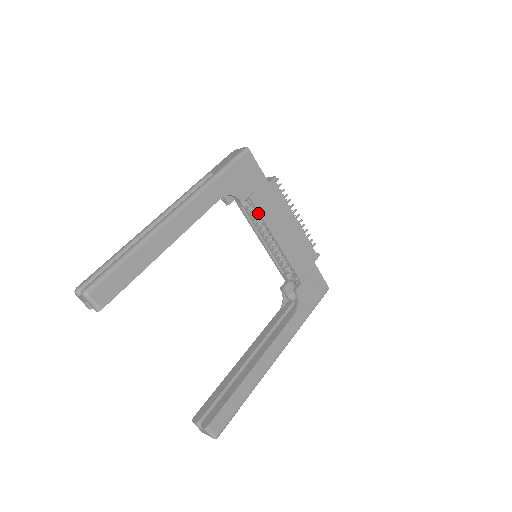
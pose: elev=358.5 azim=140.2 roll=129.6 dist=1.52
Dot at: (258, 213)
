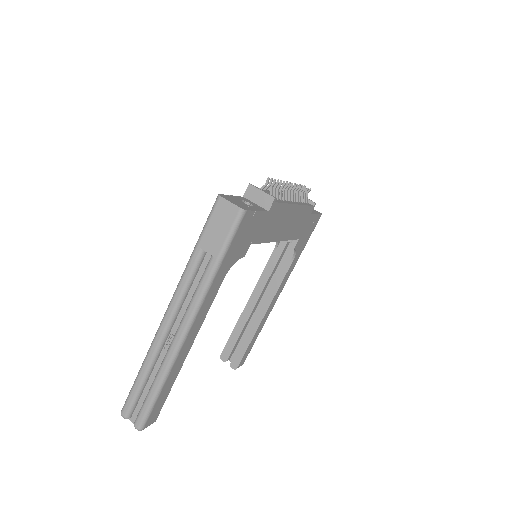
Dot at: (259, 242)
